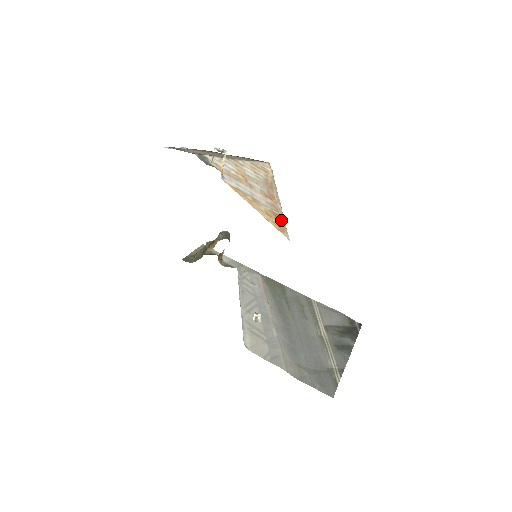
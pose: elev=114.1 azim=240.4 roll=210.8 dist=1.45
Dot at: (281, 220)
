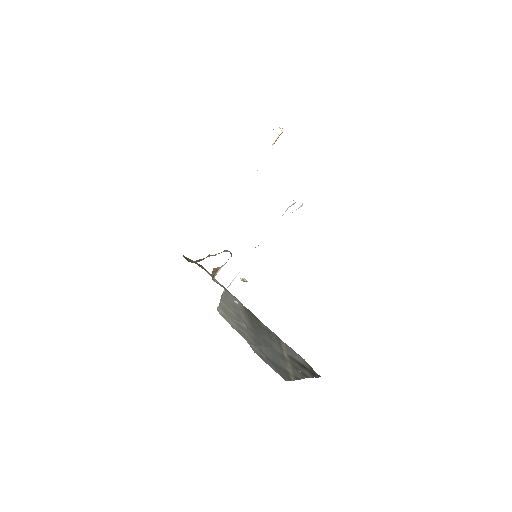
Dot at: occluded
